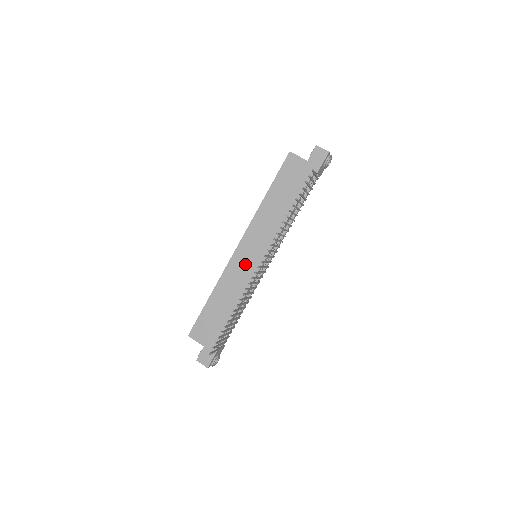
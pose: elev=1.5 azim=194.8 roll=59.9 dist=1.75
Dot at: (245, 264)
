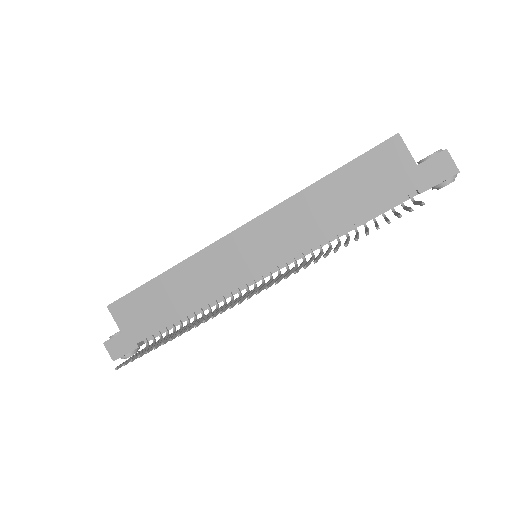
Dot at: (234, 261)
